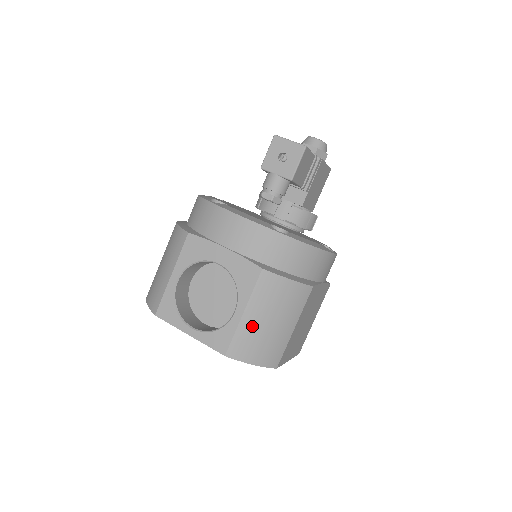
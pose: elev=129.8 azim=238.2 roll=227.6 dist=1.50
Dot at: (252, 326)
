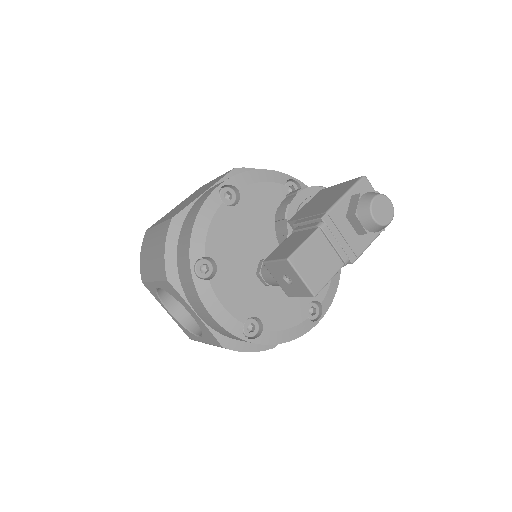
Dot at: occluded
